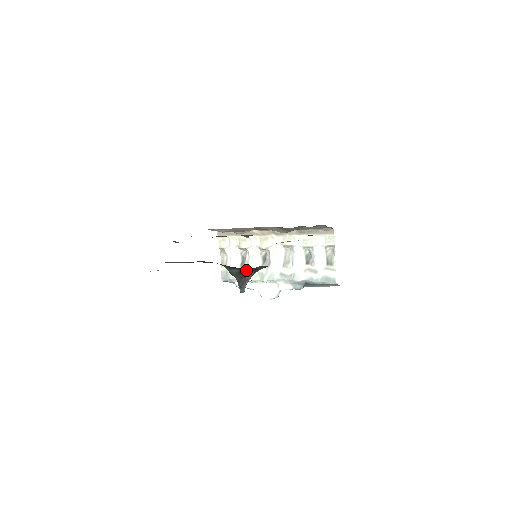
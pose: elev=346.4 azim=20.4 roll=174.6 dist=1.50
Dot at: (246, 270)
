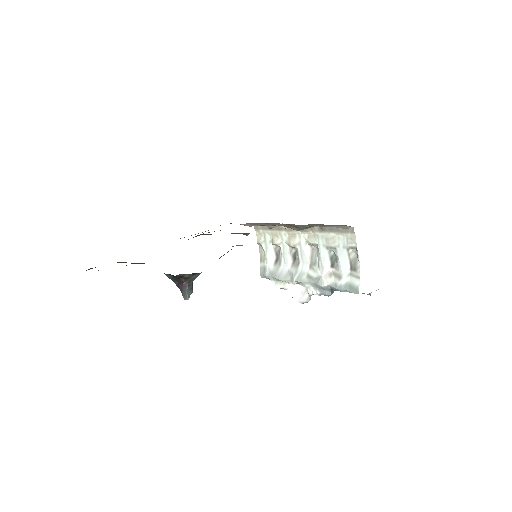
Dot at: occluded
